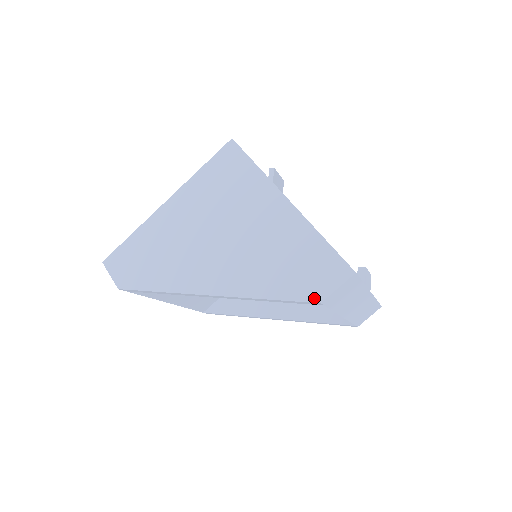
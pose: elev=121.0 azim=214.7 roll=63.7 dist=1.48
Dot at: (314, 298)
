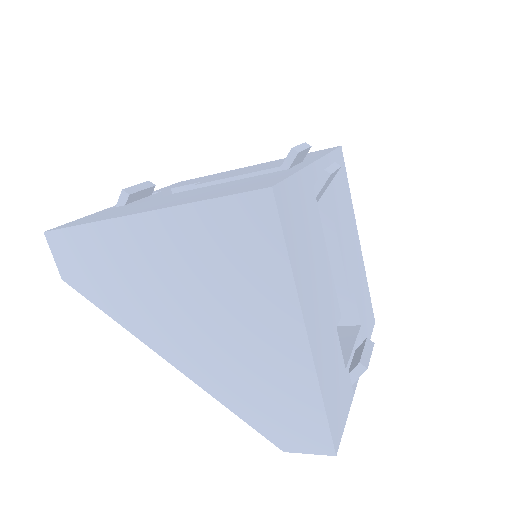
Dot at: (279, 444)
